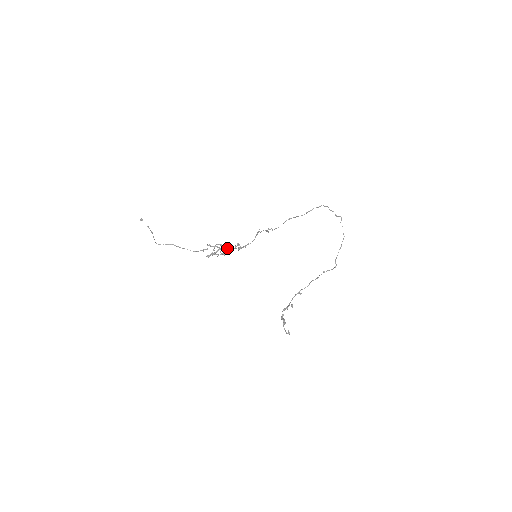
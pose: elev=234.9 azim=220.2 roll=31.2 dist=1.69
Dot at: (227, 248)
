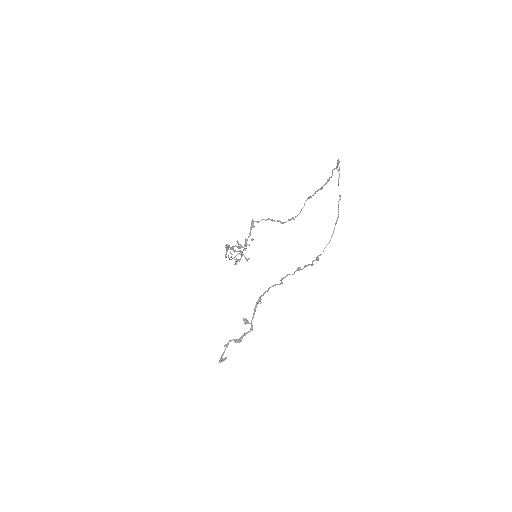
Dot at: occluded
